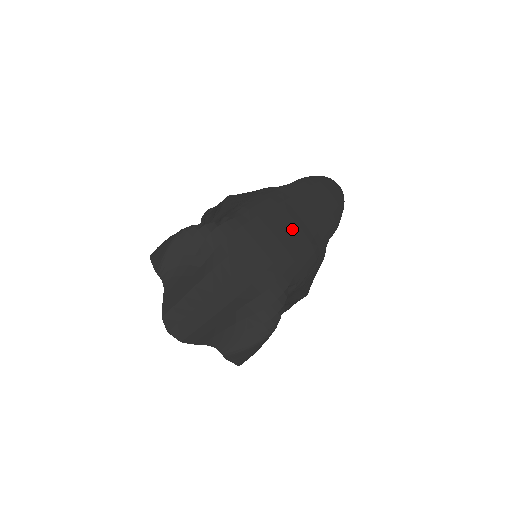
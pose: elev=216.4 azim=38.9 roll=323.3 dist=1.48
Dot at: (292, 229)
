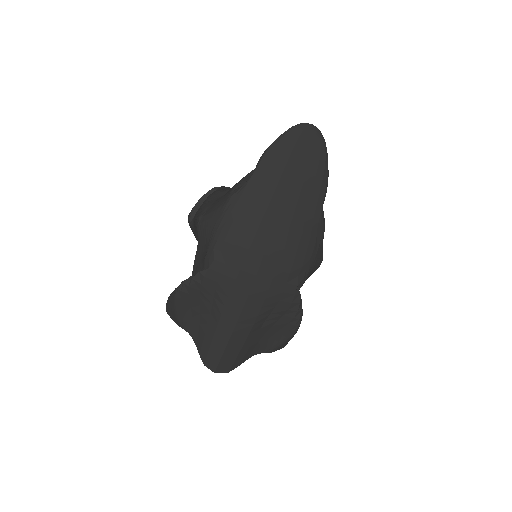
Dot at: (276, 234)
